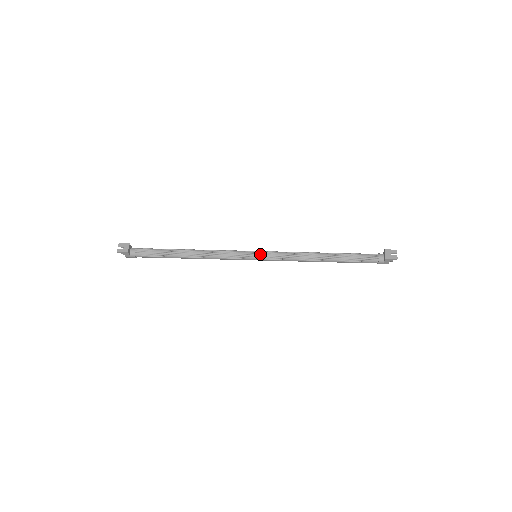
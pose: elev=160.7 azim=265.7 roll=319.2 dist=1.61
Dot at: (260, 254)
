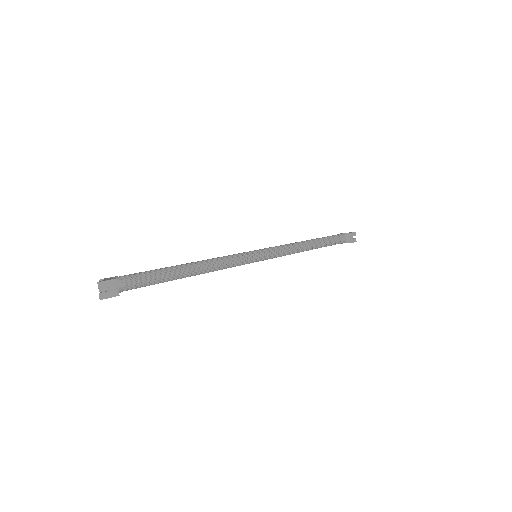
Dot at: (264, 256)
